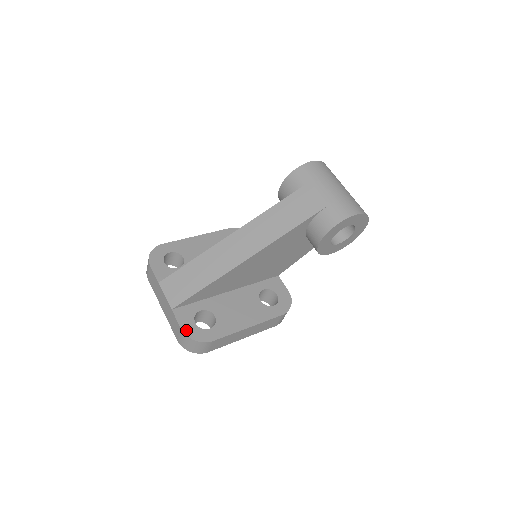
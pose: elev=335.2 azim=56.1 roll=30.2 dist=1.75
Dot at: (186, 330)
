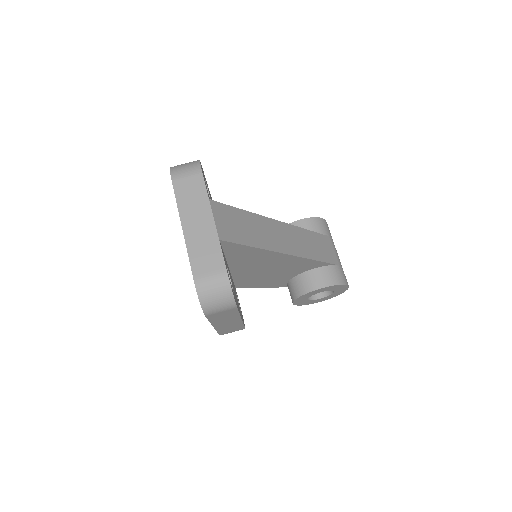
Dot at: occluded
